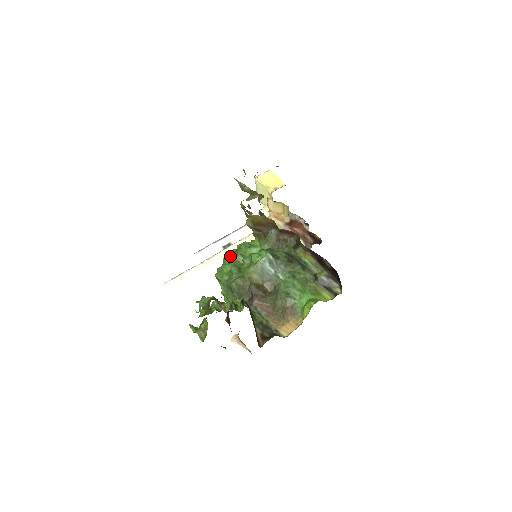
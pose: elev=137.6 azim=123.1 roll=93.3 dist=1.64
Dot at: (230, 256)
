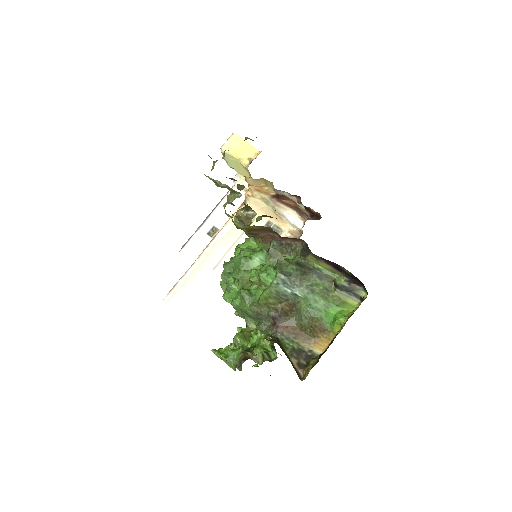
Dot at: (230, 270)
